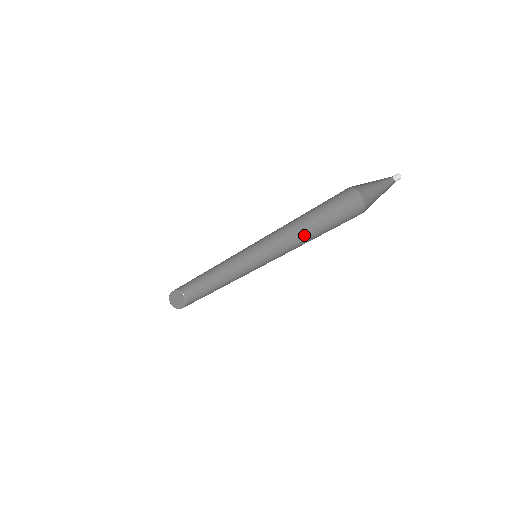
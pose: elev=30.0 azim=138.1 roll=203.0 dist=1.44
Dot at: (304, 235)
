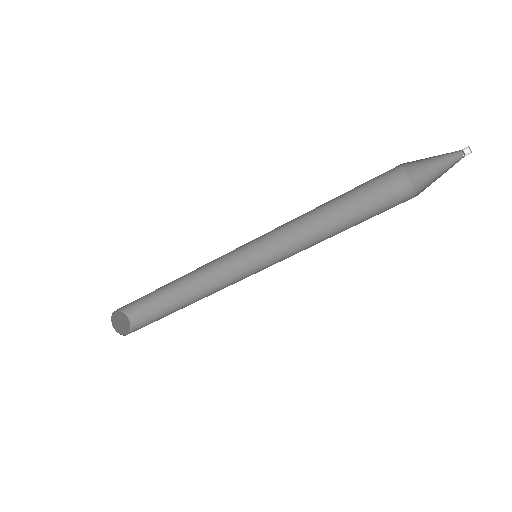
Dot at: occluded
